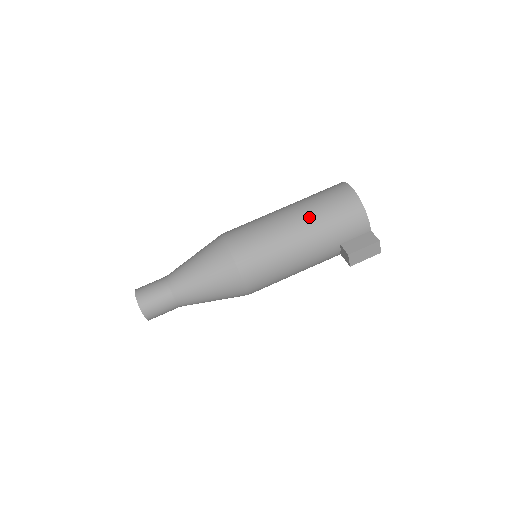
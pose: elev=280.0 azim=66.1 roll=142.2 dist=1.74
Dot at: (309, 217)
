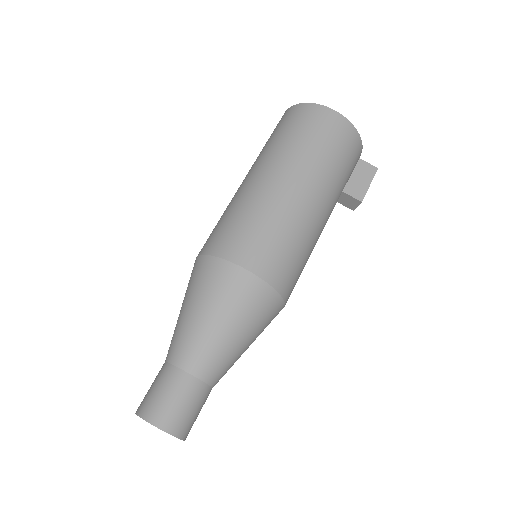
Dot at: (321, 178)
